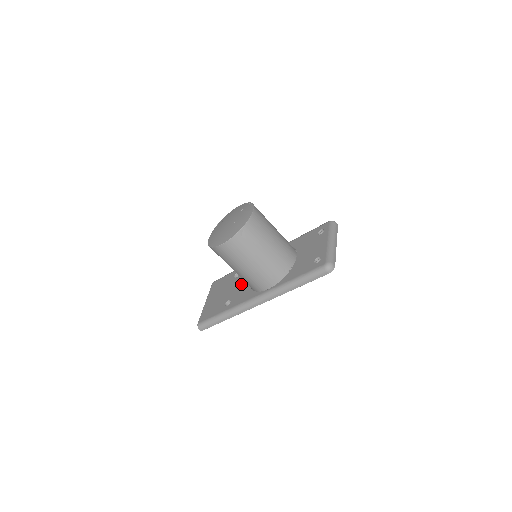
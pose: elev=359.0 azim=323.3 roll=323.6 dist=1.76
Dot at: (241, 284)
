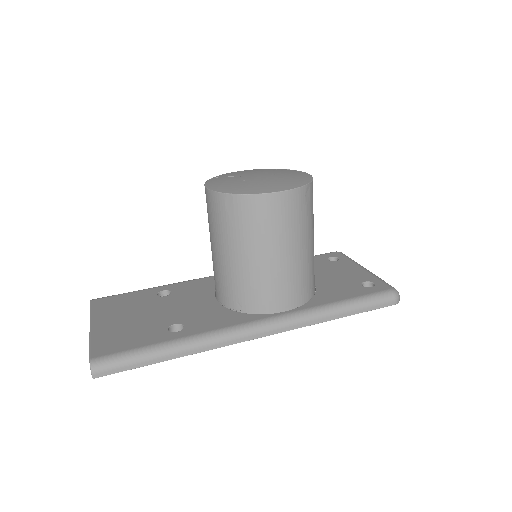
Dot at: (193, 303)
